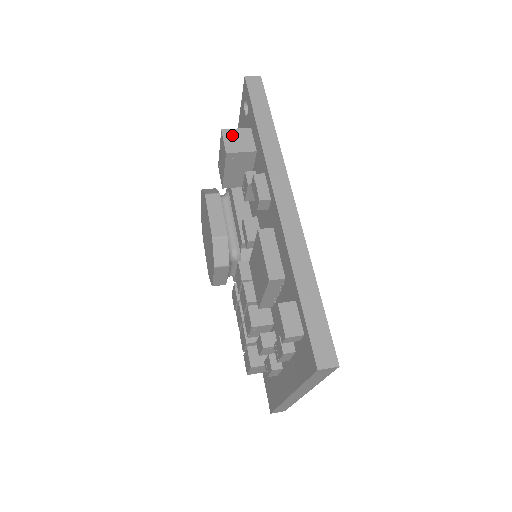
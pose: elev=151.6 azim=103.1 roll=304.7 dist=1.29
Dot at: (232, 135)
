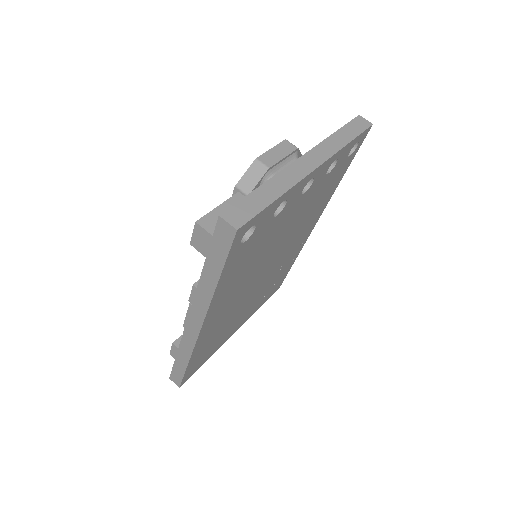
Dot at: (202, 235)
